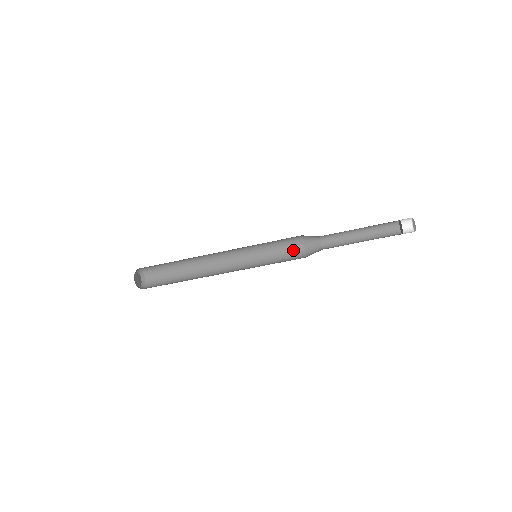
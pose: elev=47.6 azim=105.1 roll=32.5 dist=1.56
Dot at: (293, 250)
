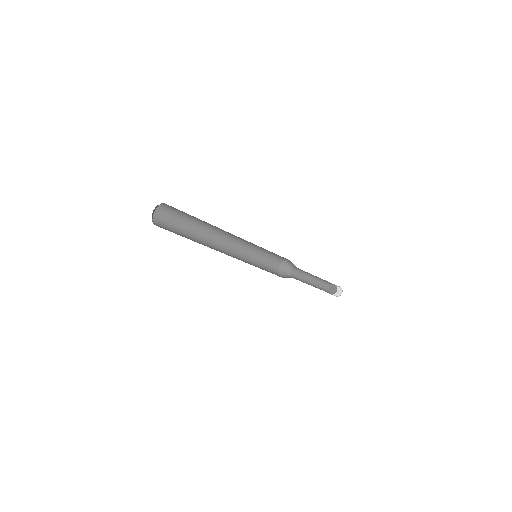
Dot at: (272, 270)
